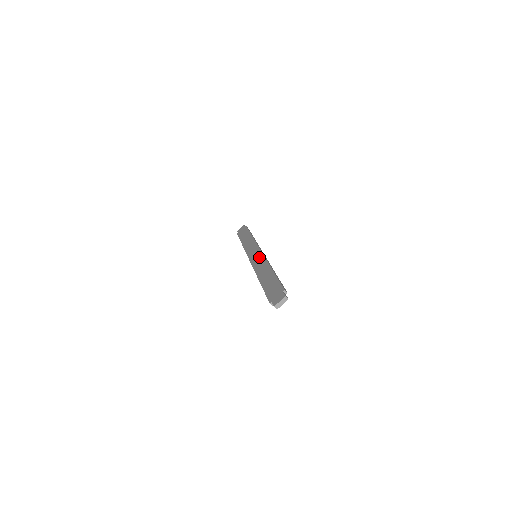
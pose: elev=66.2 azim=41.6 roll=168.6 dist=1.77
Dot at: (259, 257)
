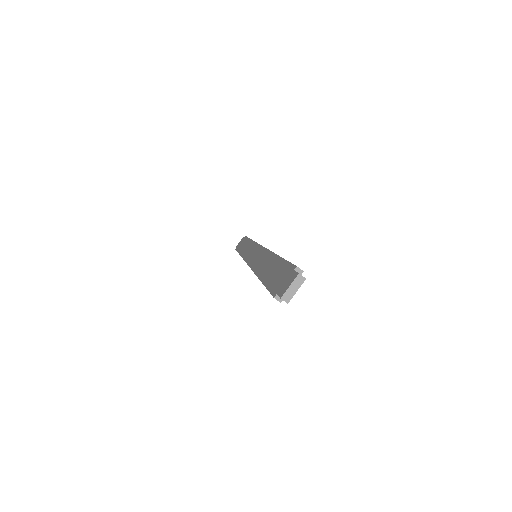
Dot at: (259, 253)
